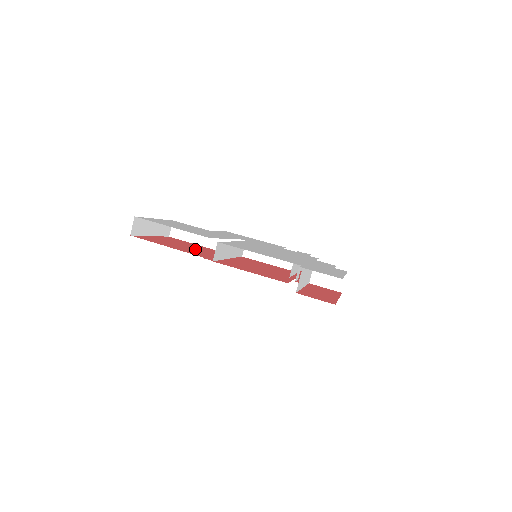
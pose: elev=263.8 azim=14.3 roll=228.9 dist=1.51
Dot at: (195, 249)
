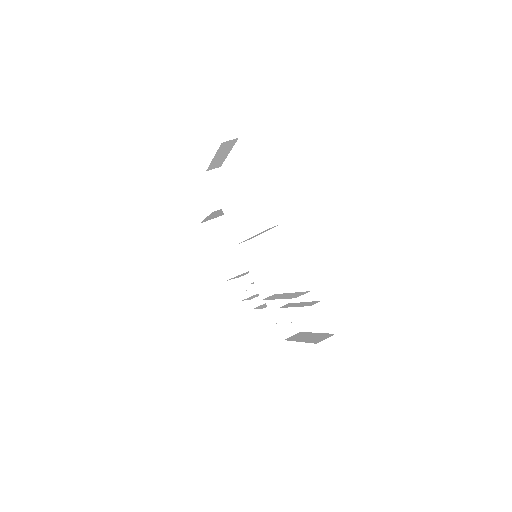
Dot at: occluded
